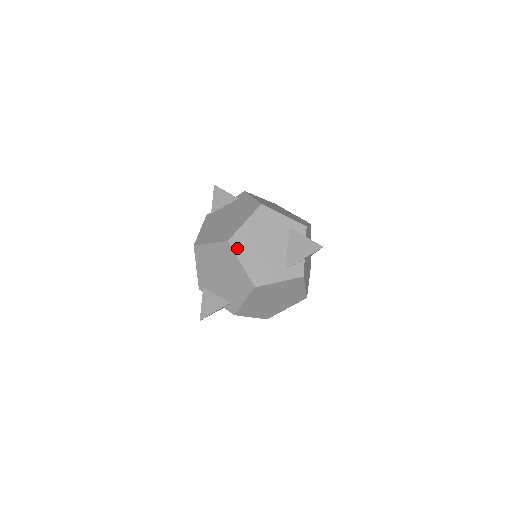
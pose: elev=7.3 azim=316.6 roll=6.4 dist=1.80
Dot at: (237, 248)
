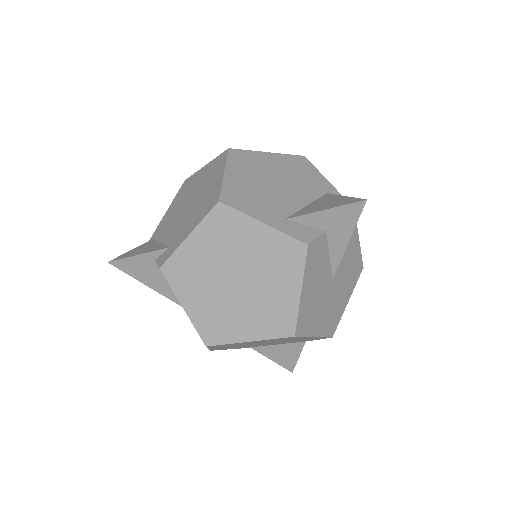
Dot at: (234, 160)
